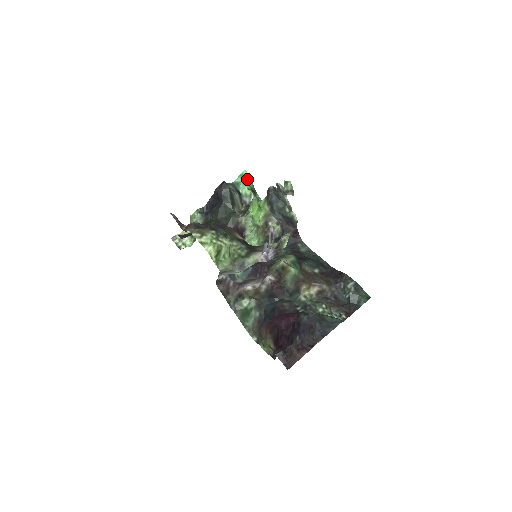
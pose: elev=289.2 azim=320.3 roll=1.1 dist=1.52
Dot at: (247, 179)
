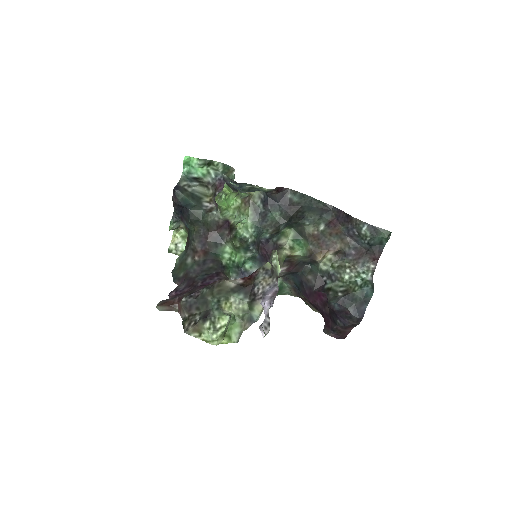
Dot at: (193, 161)
